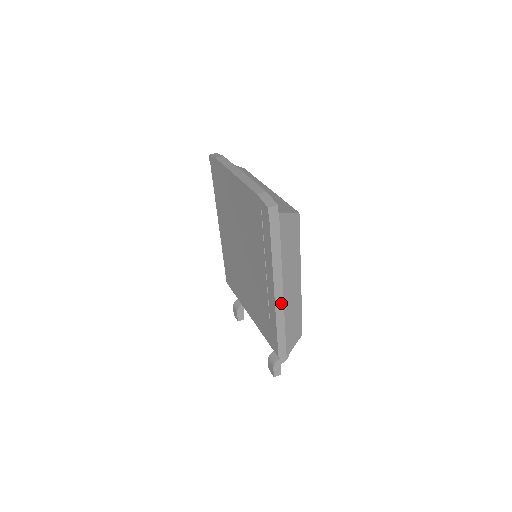
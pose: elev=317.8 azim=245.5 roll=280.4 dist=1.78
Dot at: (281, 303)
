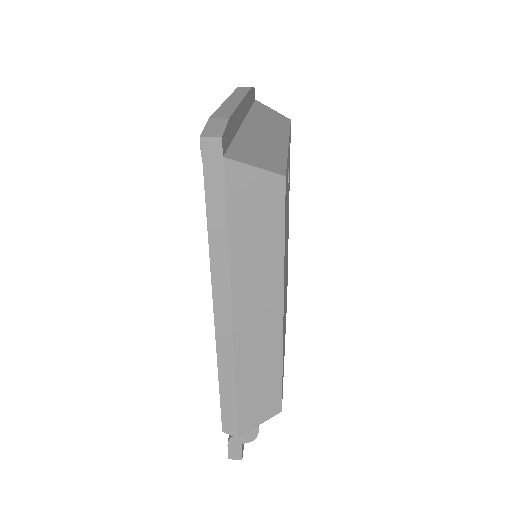
Dot at: (228, 339)
